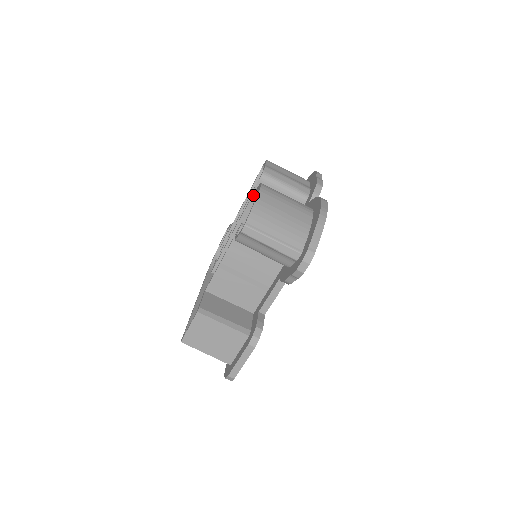
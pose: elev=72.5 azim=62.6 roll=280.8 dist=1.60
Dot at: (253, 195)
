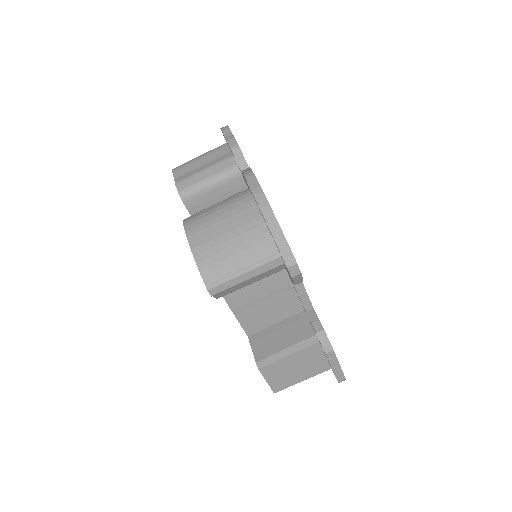
Dot at: occluded
